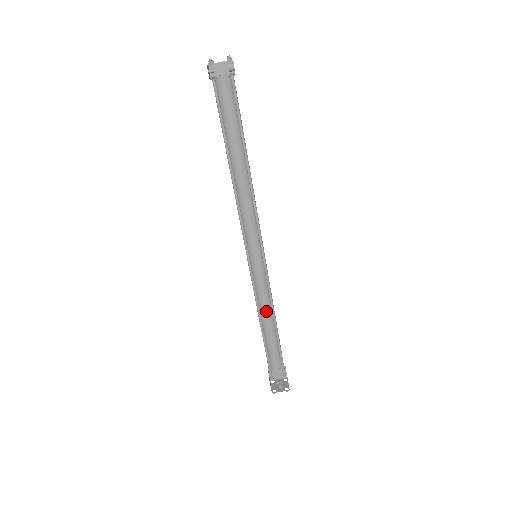
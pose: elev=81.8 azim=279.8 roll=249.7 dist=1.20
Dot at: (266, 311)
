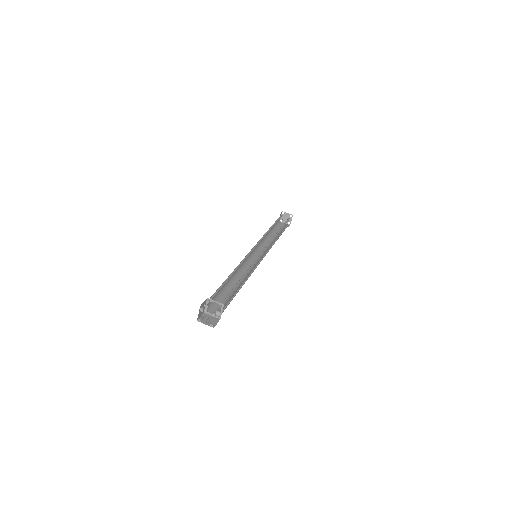
Dot at: occluded
